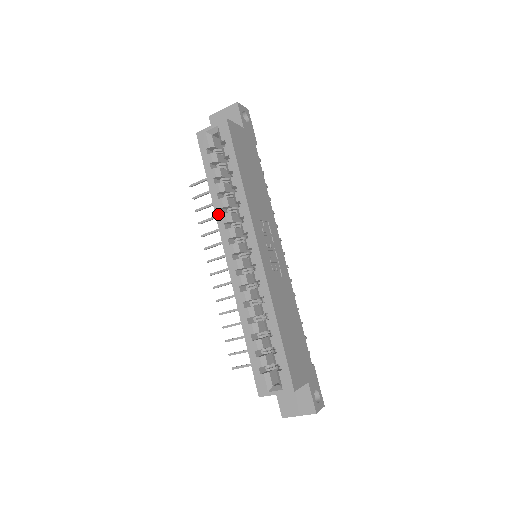
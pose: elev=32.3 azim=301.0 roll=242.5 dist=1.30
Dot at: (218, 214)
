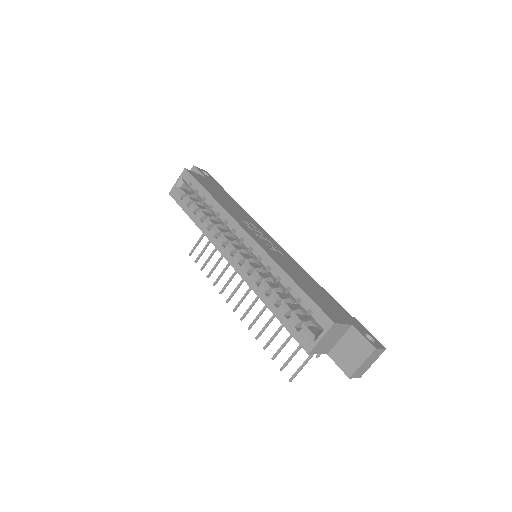
Dot at: (206, 233)
